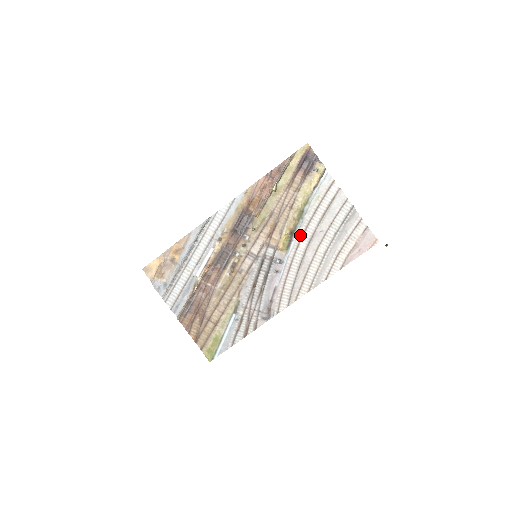
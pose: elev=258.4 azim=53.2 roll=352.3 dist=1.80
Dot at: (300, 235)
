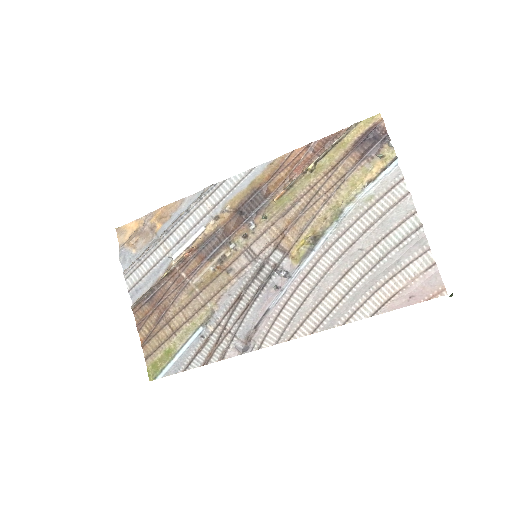
Dot at: (327, 245)
